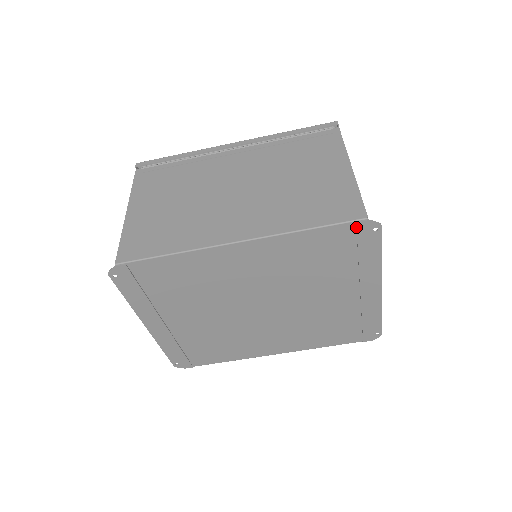
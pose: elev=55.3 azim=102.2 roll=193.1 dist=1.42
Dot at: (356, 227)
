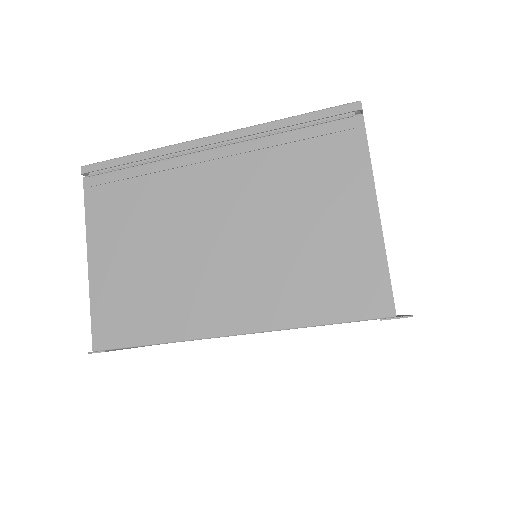
Dot at: (380, 320)
